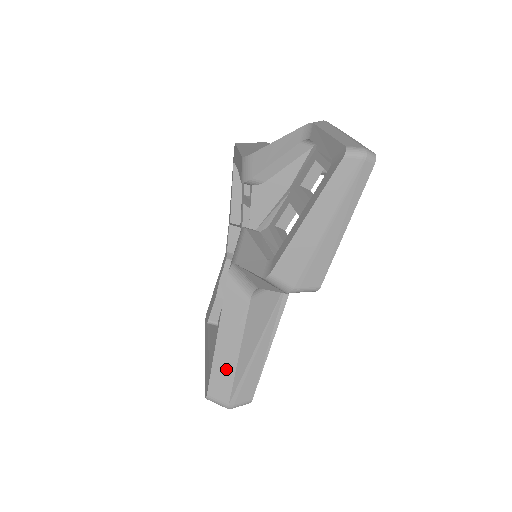
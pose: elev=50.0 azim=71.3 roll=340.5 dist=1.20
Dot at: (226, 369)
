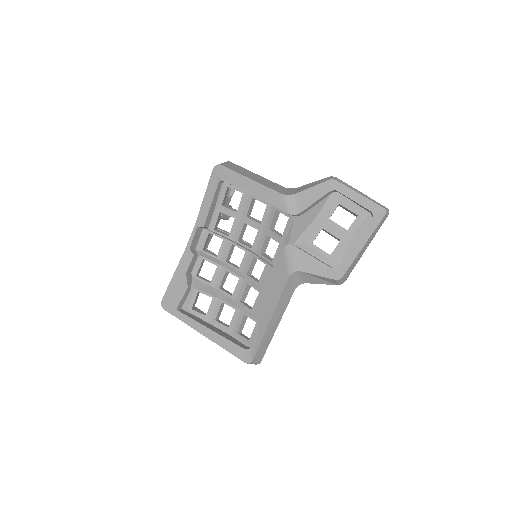
Dot at: (268, 339)
